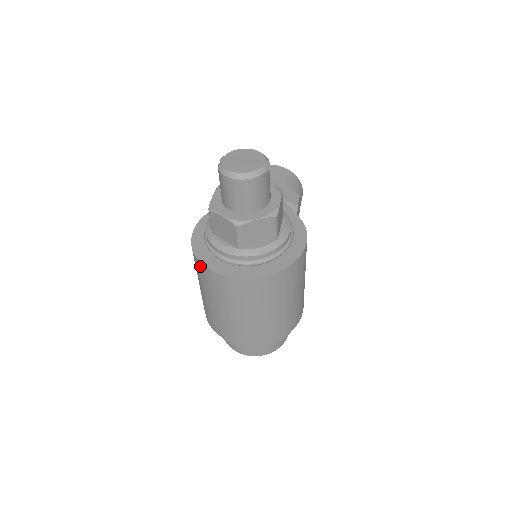
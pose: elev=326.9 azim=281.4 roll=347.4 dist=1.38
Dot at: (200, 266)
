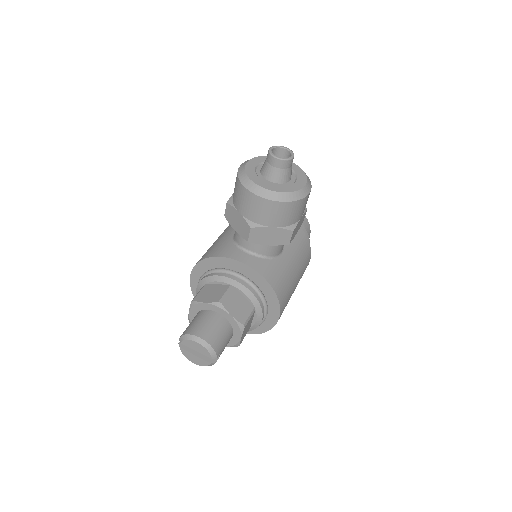
Dot at: occluded
